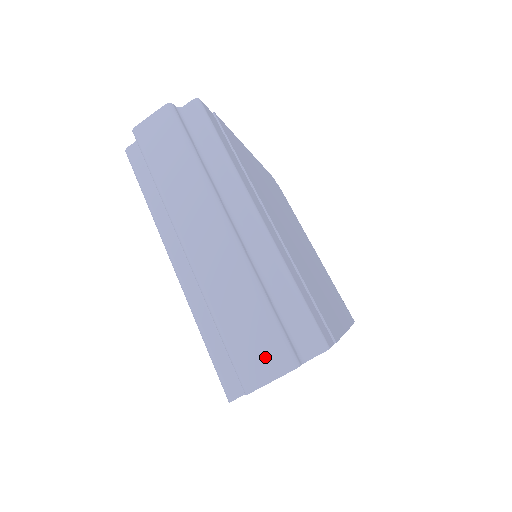
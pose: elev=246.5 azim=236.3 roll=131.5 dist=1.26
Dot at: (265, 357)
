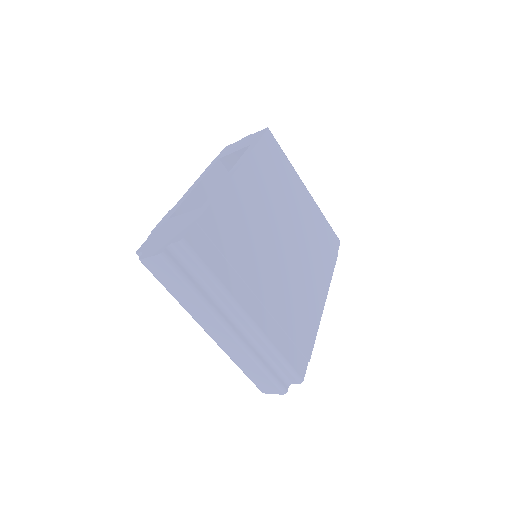
Dot at: (268, 387)
